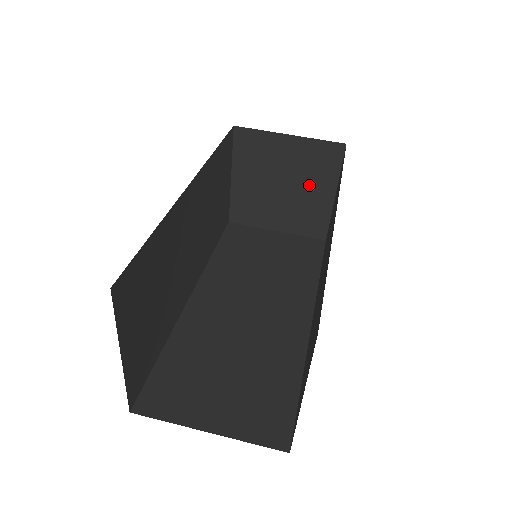
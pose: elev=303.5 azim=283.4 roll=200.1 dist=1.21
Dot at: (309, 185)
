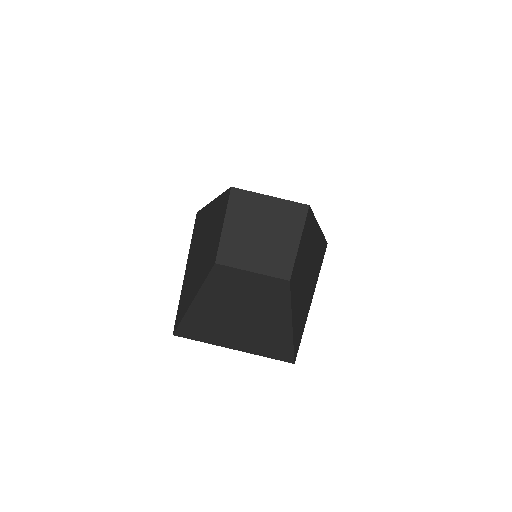
Dot at: (281, 235)
